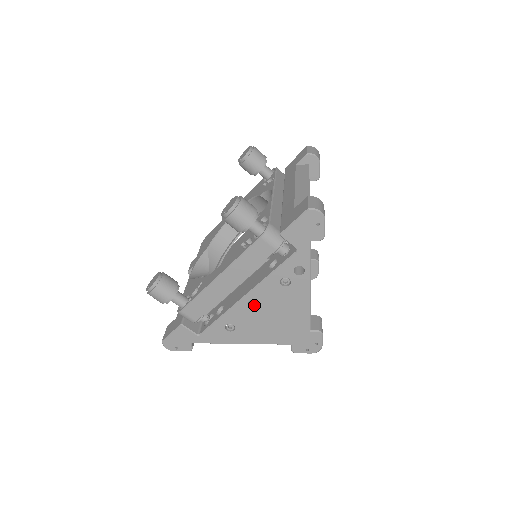
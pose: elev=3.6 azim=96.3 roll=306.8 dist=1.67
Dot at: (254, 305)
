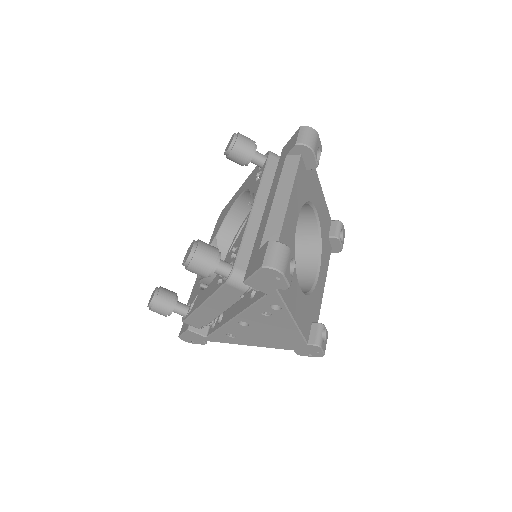
Dot at: (246, 323)
